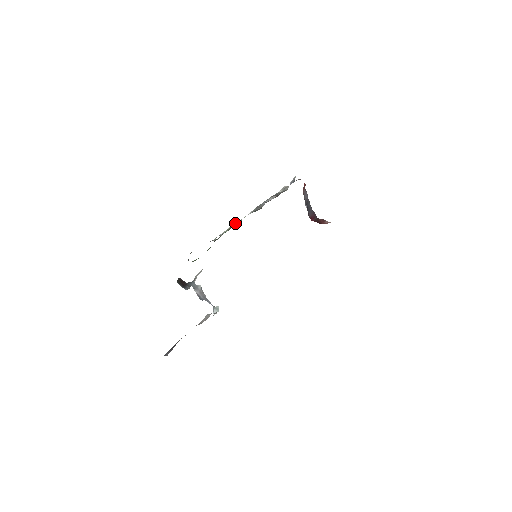
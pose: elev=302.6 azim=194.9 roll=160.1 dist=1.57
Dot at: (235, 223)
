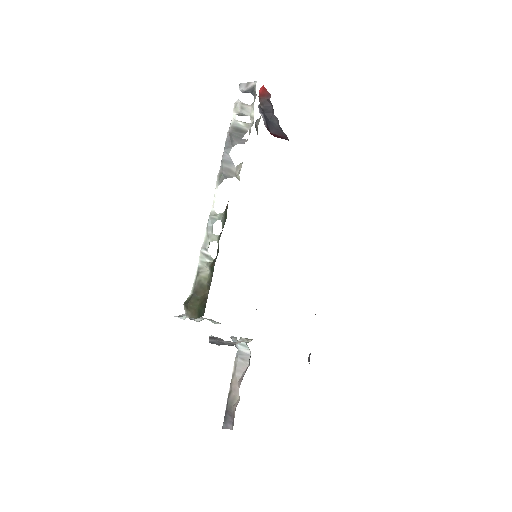
Dot at: (212, 220)
